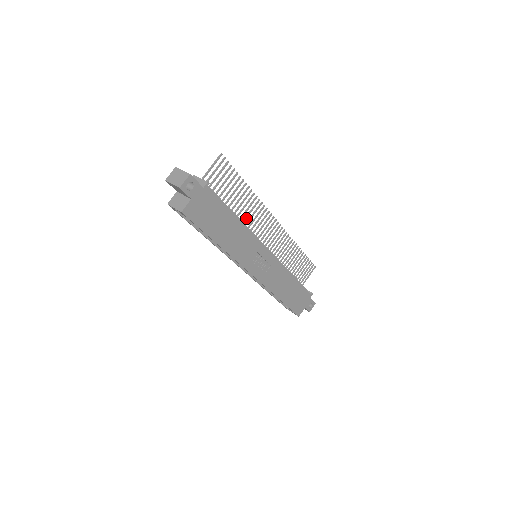
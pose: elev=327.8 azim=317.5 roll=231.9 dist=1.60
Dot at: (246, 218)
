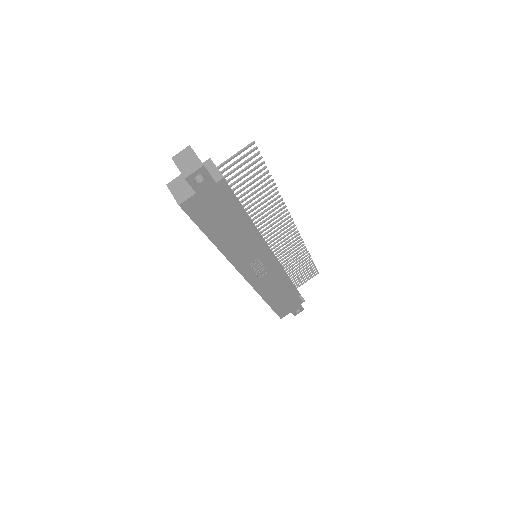
Dot at: (259, 216)
